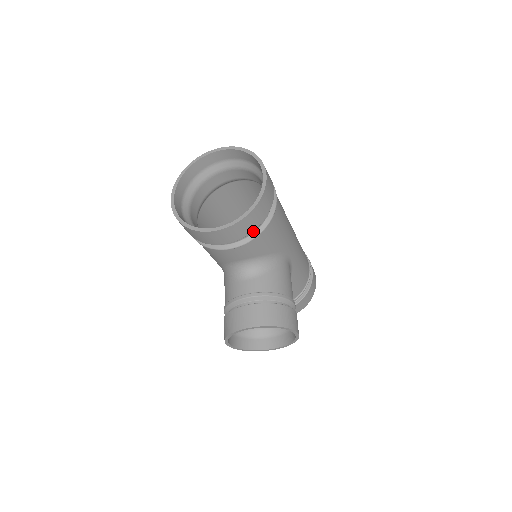
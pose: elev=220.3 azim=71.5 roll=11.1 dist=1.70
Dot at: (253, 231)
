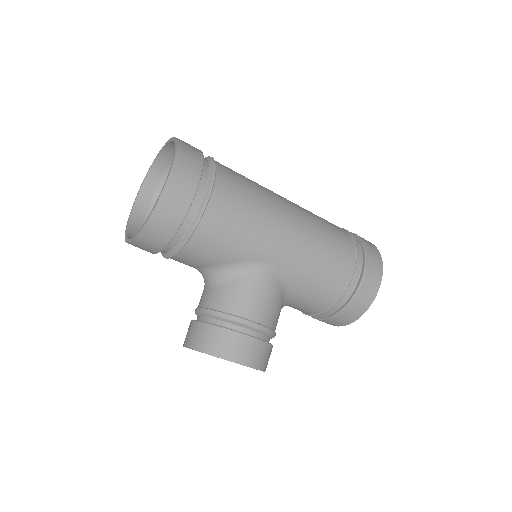
Dot at: (176, 241)
